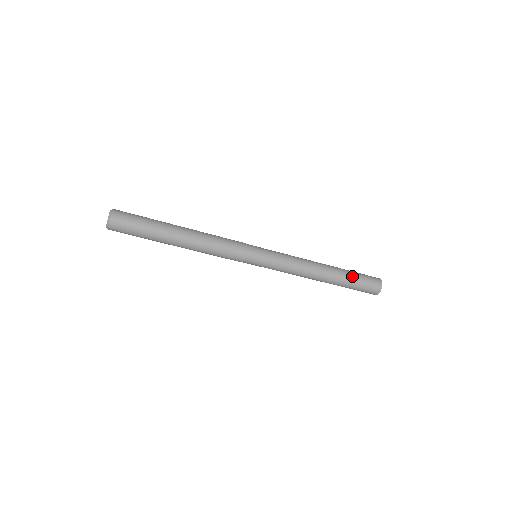
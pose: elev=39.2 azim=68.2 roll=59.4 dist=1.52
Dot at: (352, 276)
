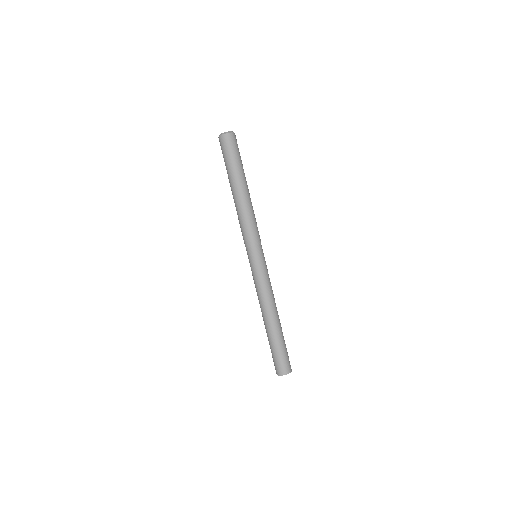
Dot at: occluded
